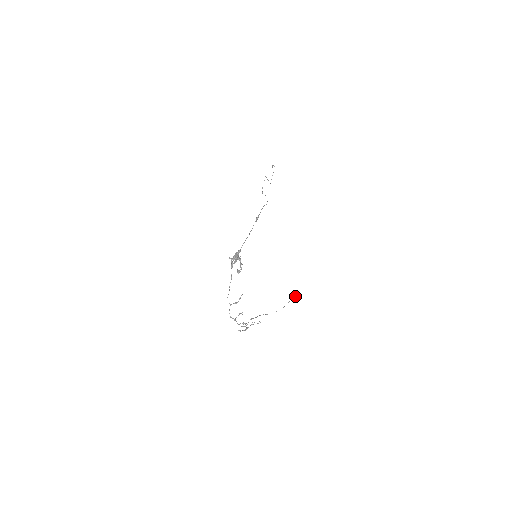
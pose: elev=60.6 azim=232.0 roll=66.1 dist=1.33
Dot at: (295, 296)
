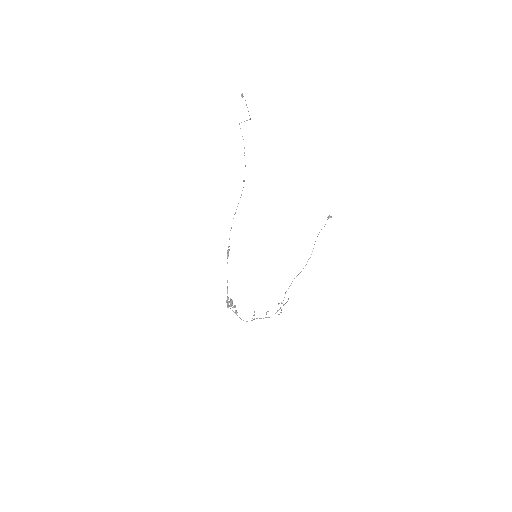
Dot at: (319, 232)
